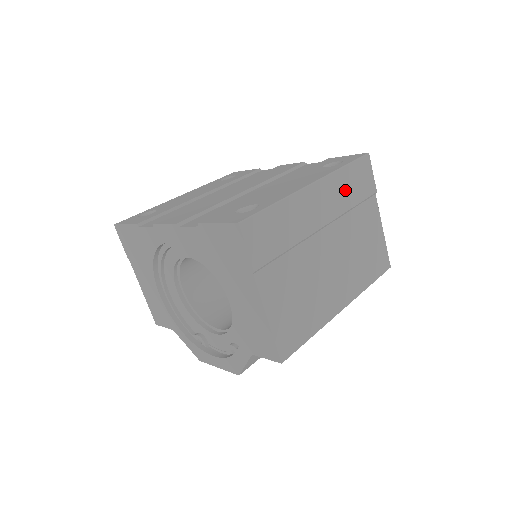
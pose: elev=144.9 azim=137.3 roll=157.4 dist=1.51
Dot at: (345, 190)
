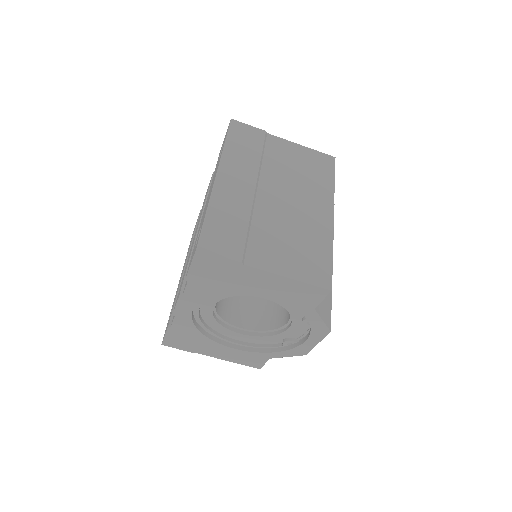
Dot at: (243, 155)
